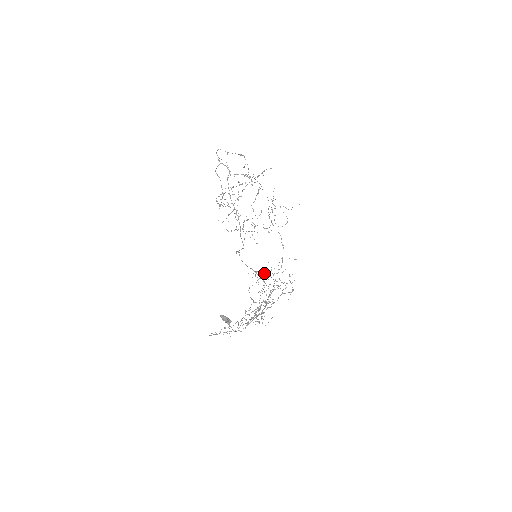
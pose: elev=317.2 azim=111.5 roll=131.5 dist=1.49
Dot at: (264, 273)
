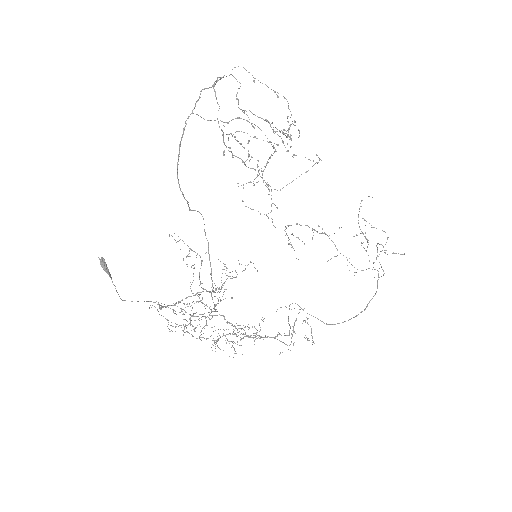
Dot at: (193, 251)
